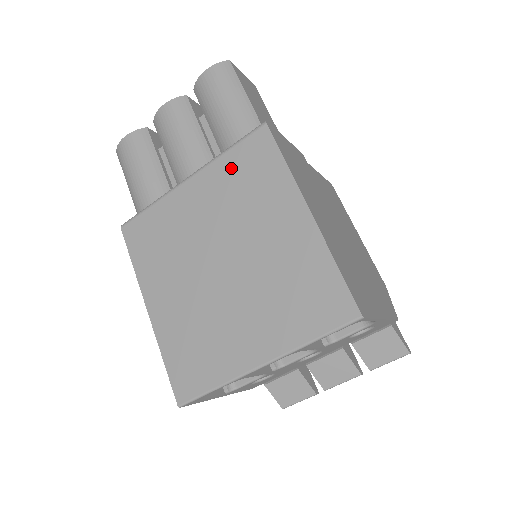
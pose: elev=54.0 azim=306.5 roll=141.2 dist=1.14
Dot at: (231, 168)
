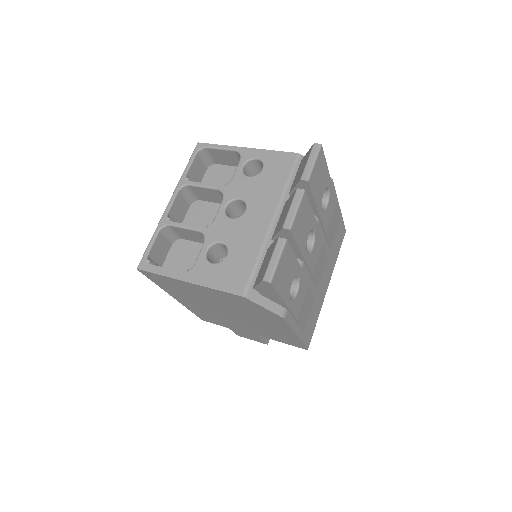
Dot at: occluded
